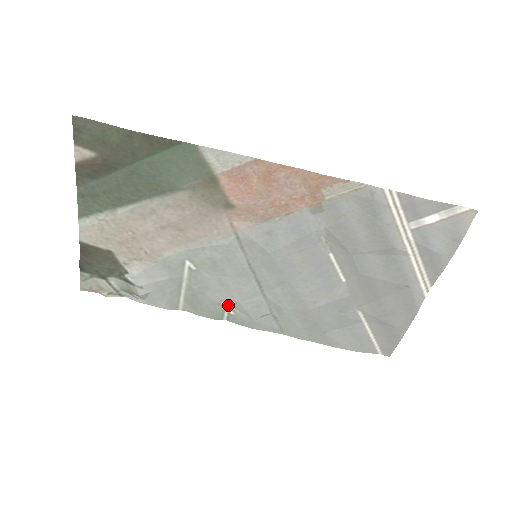
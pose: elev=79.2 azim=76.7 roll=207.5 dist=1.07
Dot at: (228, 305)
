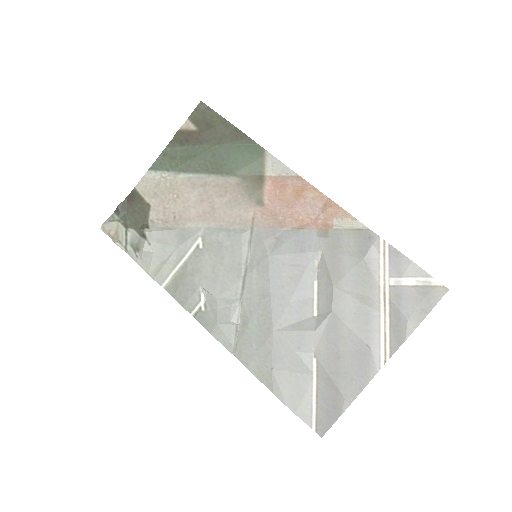
Dot at: (205, 299)
